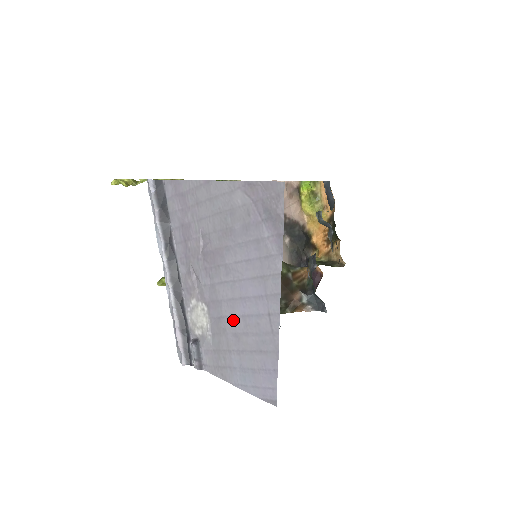
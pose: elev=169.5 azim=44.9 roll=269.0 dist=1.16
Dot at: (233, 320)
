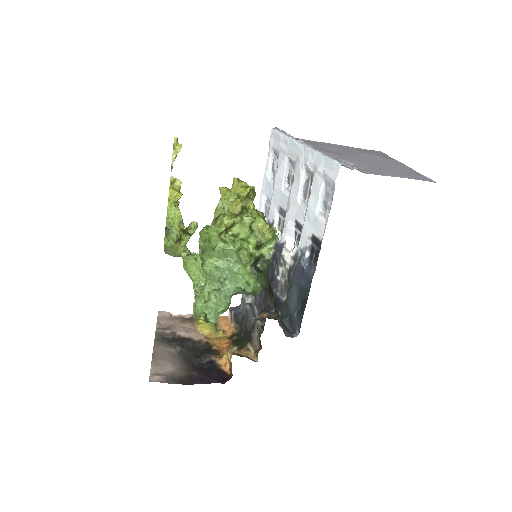
Dot at: (378, 164)
